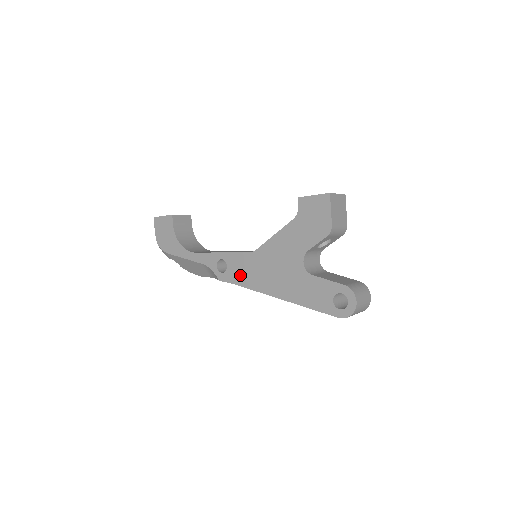
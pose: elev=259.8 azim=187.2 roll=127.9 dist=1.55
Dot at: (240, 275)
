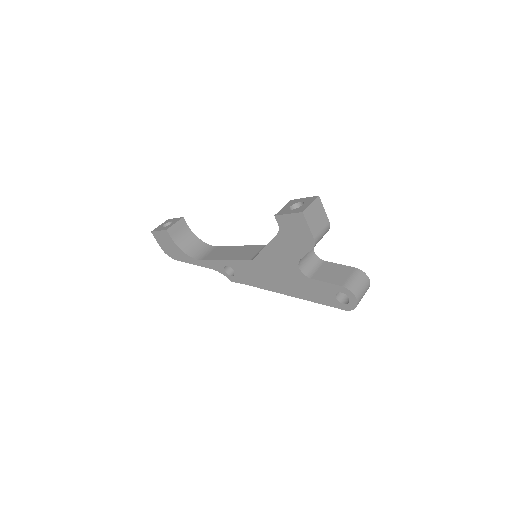
Dot at: (248, 278)
